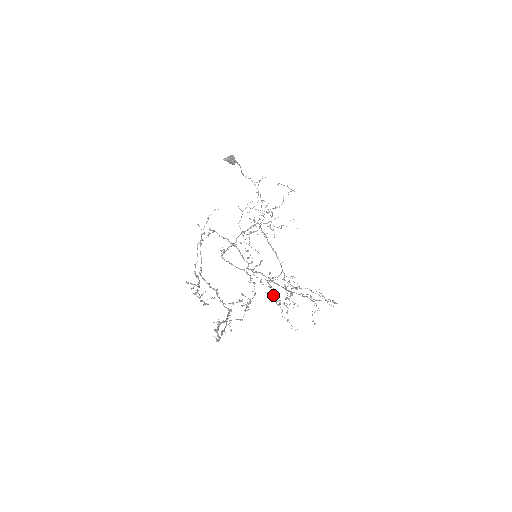
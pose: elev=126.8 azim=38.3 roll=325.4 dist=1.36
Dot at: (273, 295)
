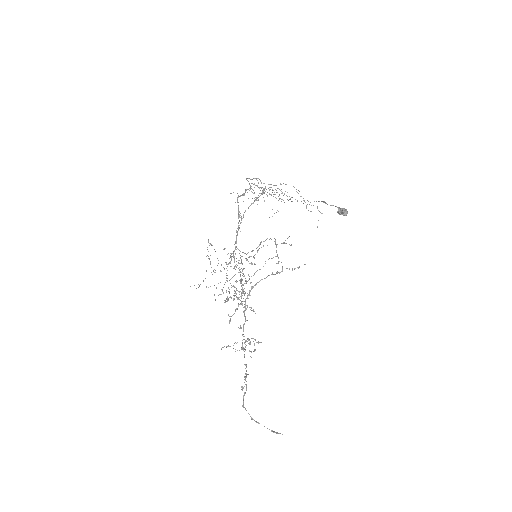
Dot at: occluded
